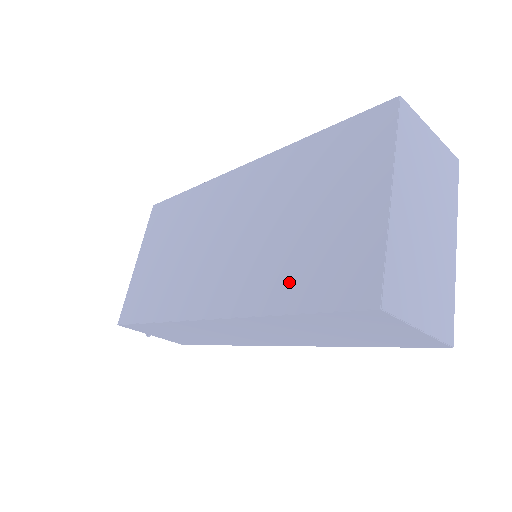
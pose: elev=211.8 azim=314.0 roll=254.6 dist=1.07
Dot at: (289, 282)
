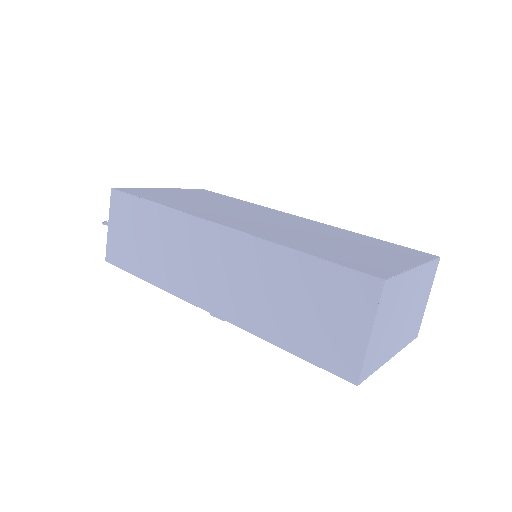
Dot at: (313, 248)
